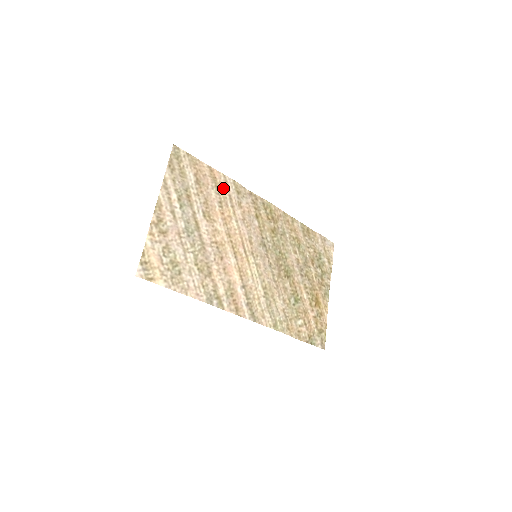
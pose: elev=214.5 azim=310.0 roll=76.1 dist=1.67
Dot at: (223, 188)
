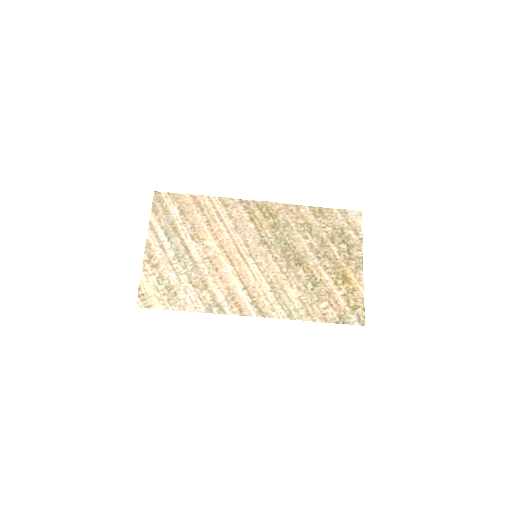
Dot at: (209, 208)
